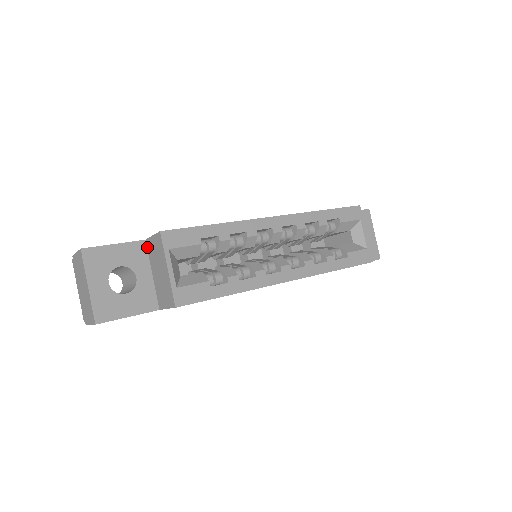
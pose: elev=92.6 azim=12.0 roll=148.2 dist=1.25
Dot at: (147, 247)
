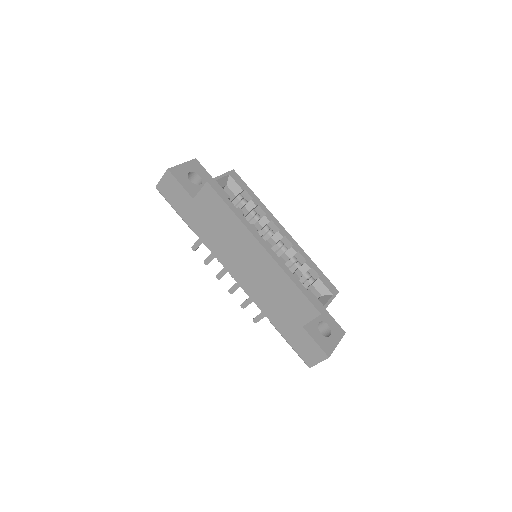
Dot at: occluded
